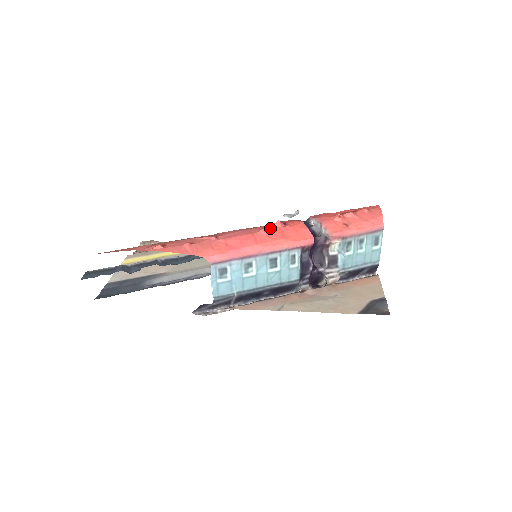
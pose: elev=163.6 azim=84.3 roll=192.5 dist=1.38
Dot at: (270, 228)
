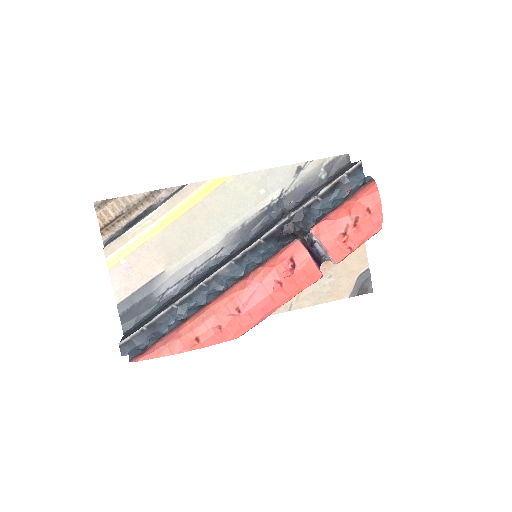
Dot at: (283, 281)
